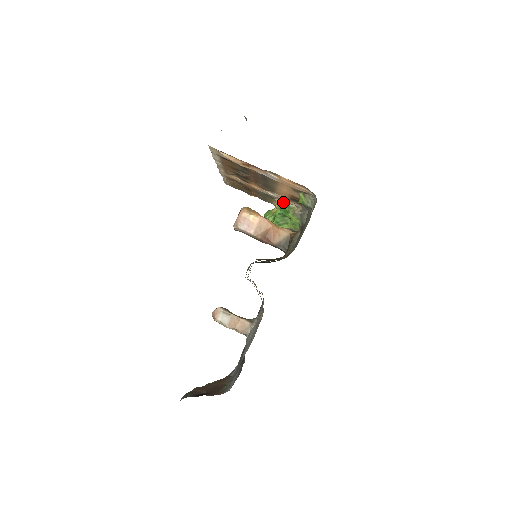
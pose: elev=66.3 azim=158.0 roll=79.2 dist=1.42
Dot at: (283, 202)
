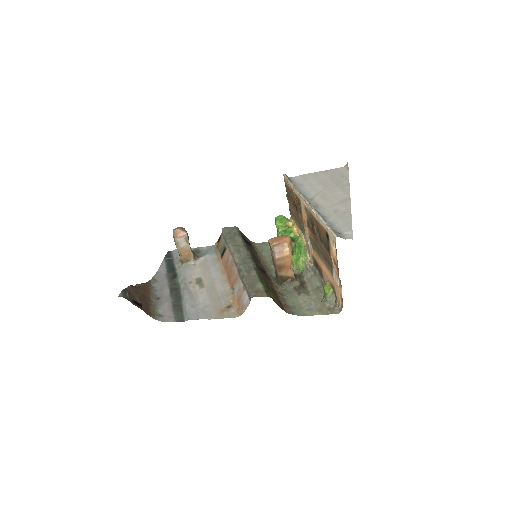
Dot at: (306, 246)
